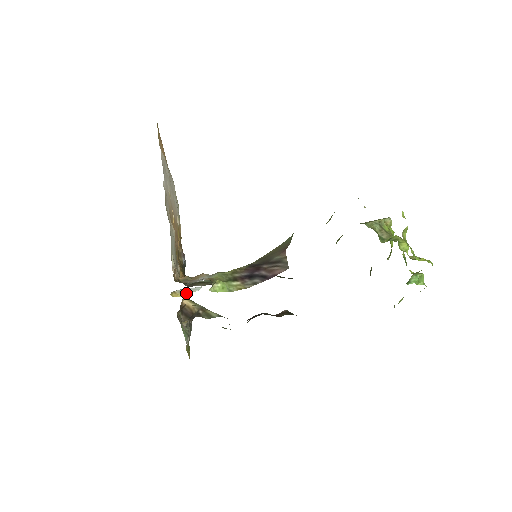
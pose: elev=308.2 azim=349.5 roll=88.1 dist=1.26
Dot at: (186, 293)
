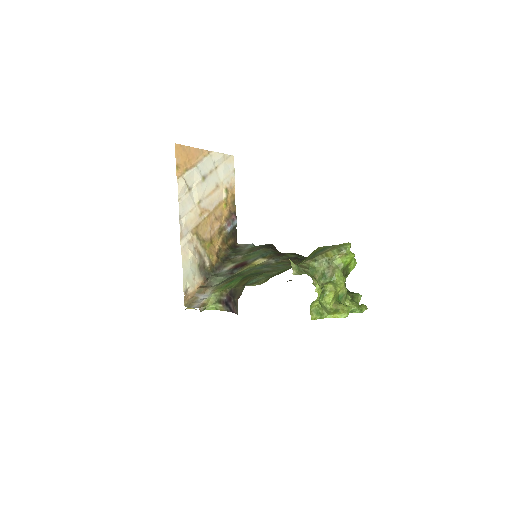
Dot at: (194, 308)
